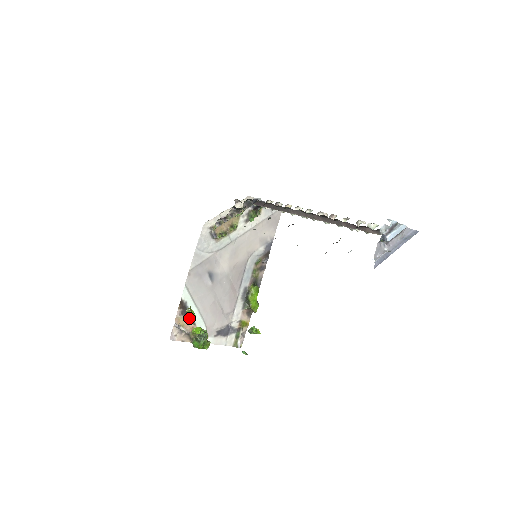
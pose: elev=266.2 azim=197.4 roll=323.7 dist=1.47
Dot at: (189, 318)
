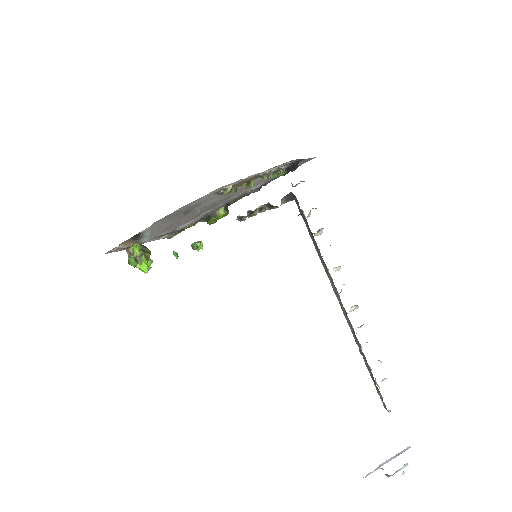
Dot at: (137, 238)
